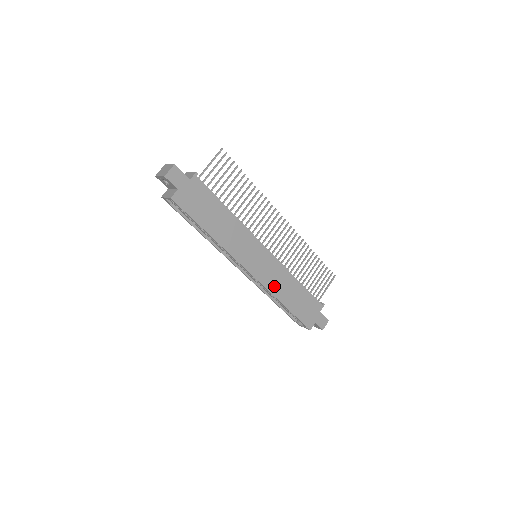
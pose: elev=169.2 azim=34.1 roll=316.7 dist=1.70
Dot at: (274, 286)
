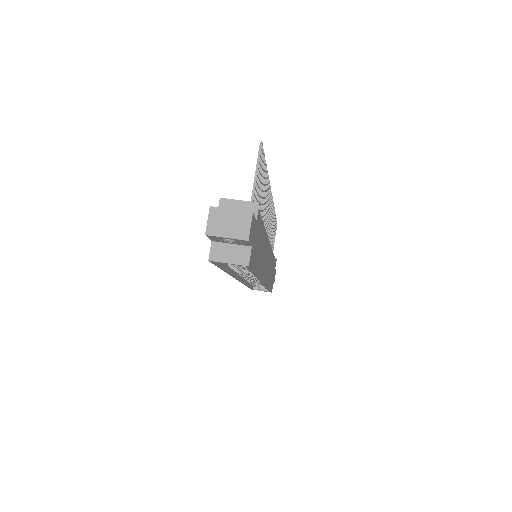
Dot at: (268, 277)
